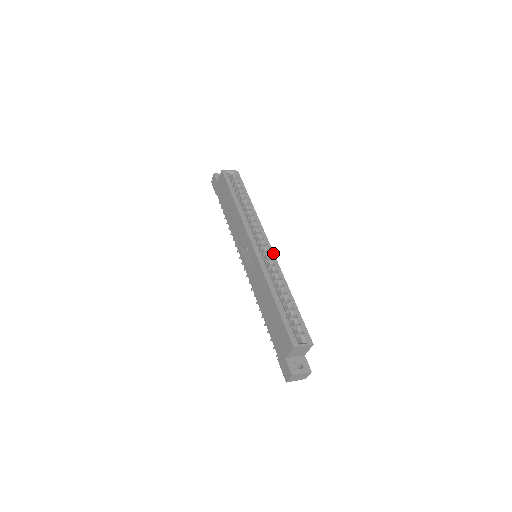
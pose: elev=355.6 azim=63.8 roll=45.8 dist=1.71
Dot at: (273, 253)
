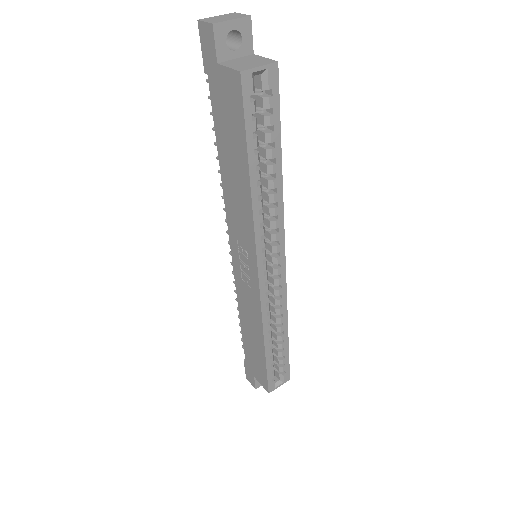
Dot at: (285, 277)
